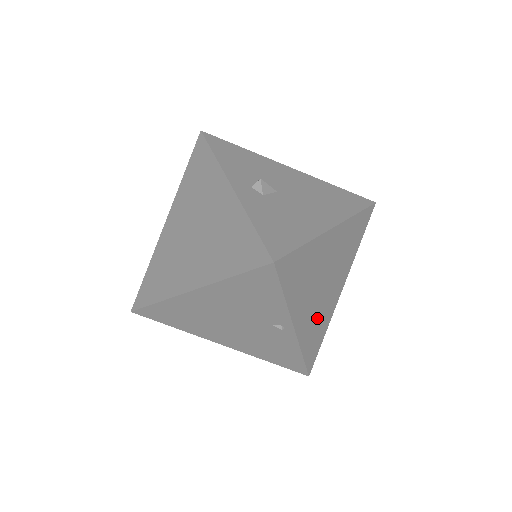
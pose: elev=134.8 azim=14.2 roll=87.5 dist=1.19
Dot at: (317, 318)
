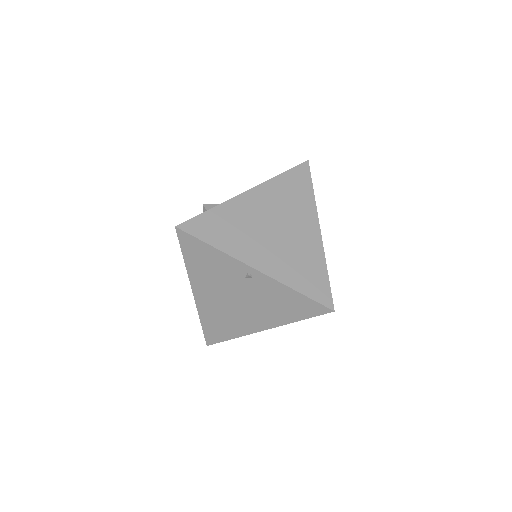
Dot at: (292, 258)
